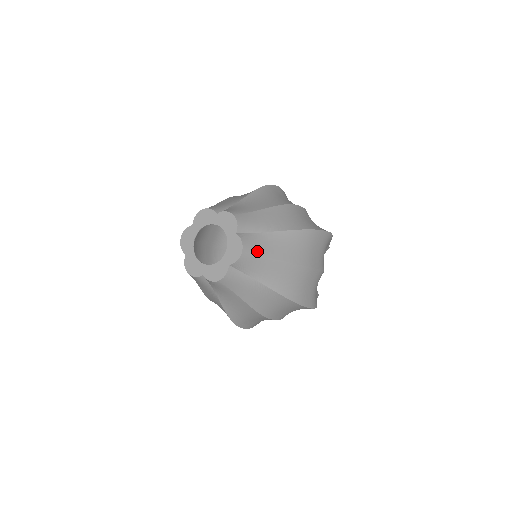
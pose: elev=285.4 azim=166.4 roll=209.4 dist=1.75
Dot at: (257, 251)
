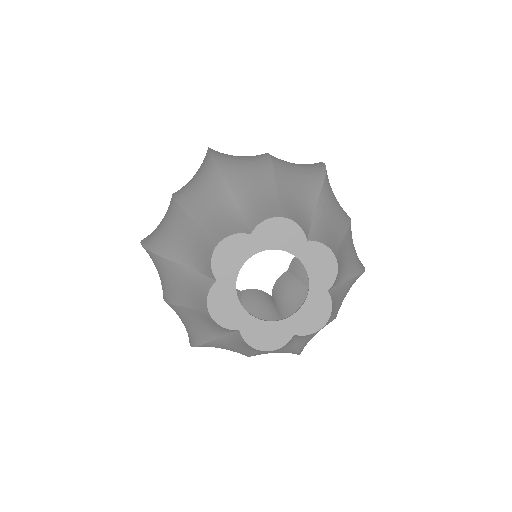
Dot at: (335, 243)
